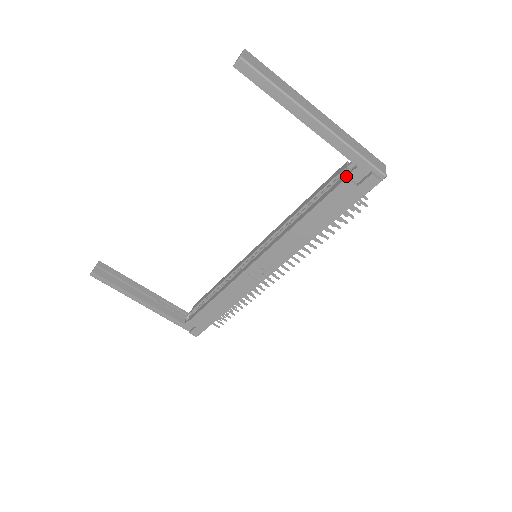
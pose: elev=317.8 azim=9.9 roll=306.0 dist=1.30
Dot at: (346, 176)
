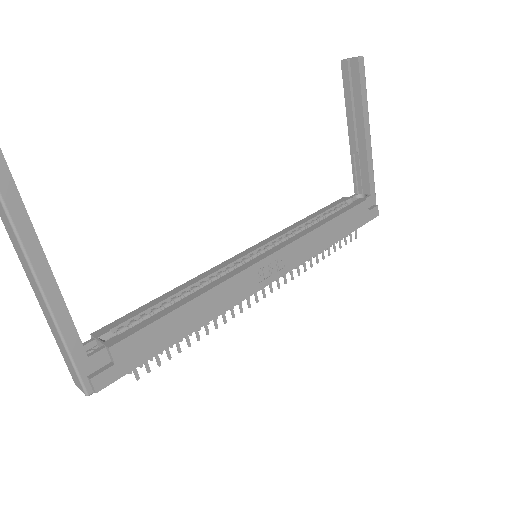
Dot at: (365, 198)
